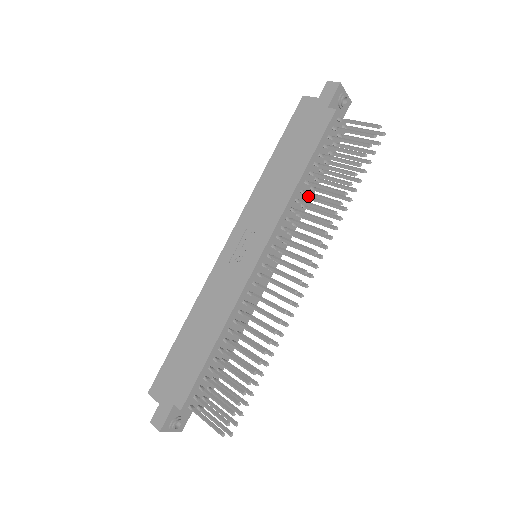
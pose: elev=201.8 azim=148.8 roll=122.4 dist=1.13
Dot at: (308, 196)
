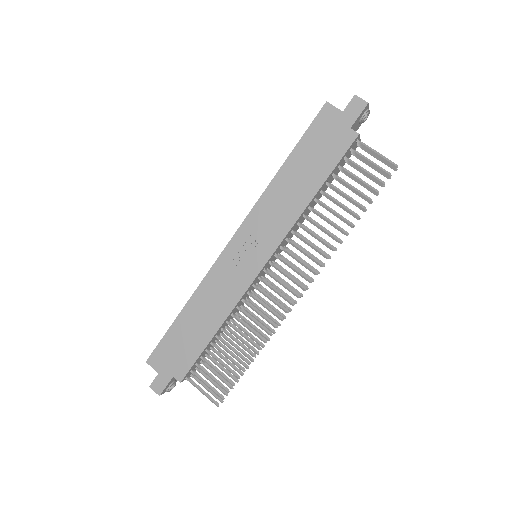
Dot at: occluded
